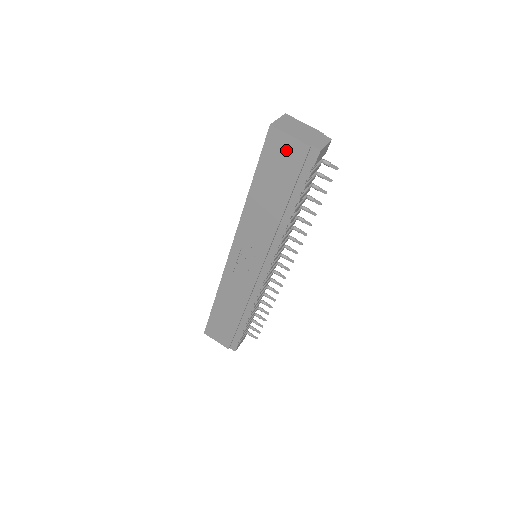
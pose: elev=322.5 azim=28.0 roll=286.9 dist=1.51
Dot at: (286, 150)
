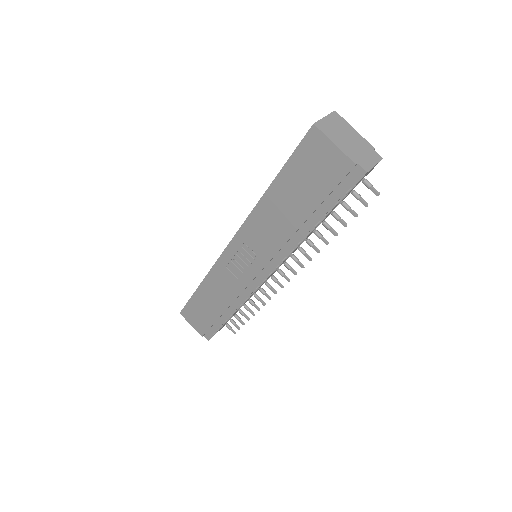
Dot at: (324, 159)
